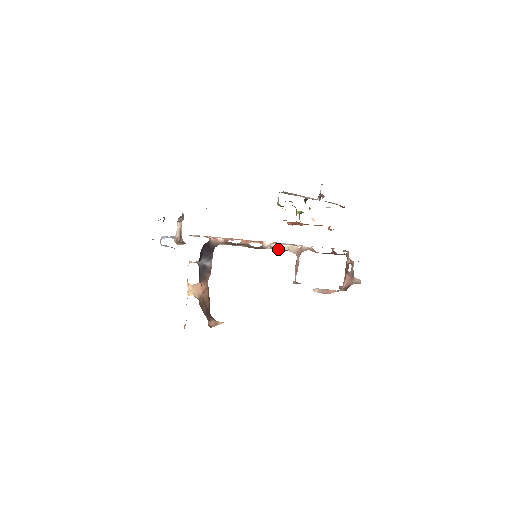
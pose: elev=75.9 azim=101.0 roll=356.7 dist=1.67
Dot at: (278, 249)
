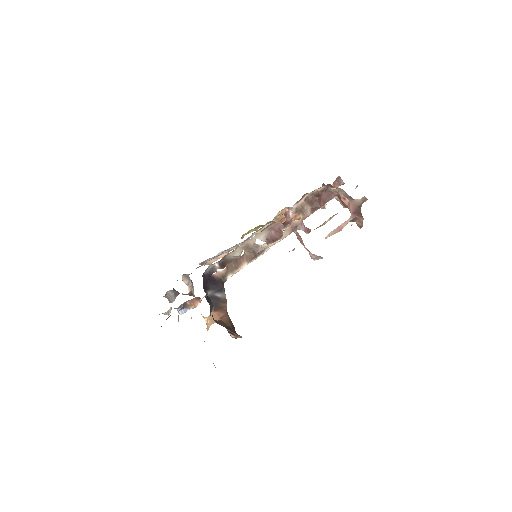
Dot at: (271, 236)
